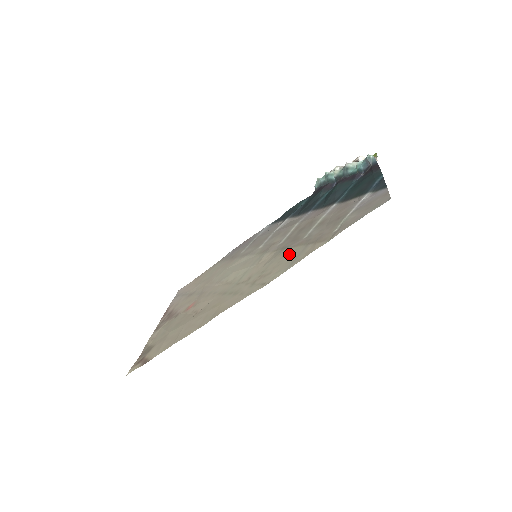
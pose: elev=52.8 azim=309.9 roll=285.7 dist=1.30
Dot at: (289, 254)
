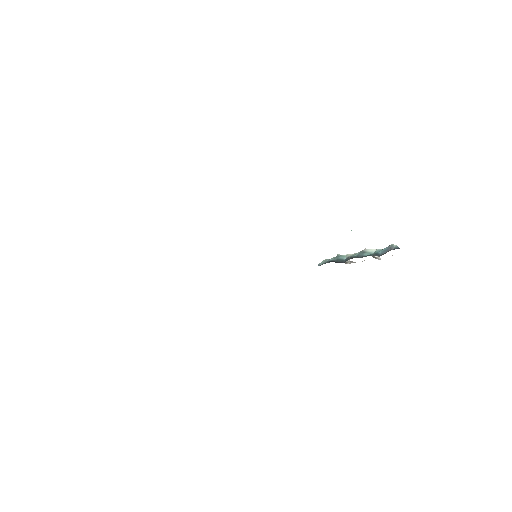
Dot at: occluded
